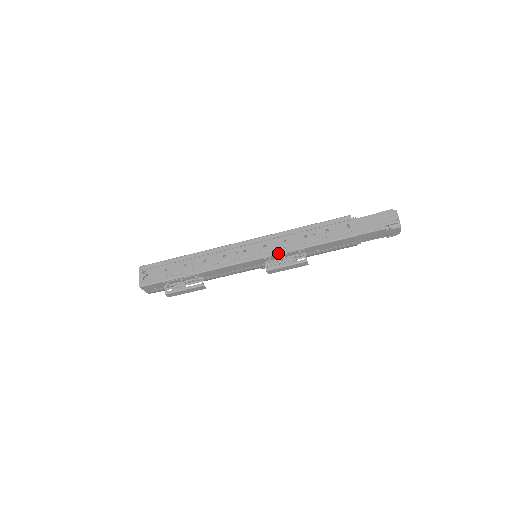
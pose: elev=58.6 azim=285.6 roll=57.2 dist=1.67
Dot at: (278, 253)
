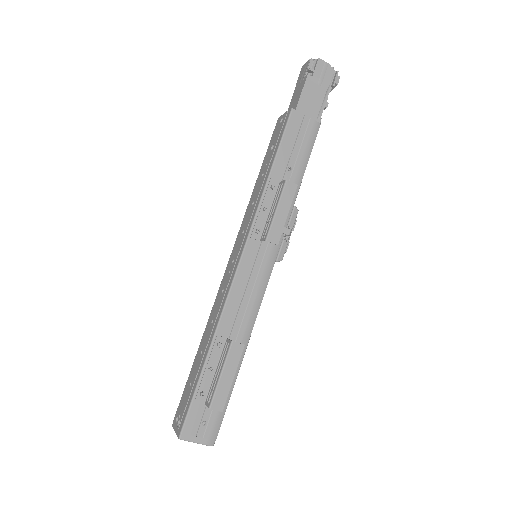
Dot at: (254, 214)
